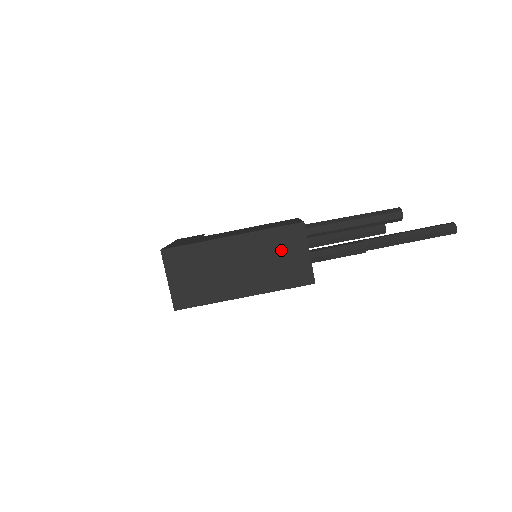
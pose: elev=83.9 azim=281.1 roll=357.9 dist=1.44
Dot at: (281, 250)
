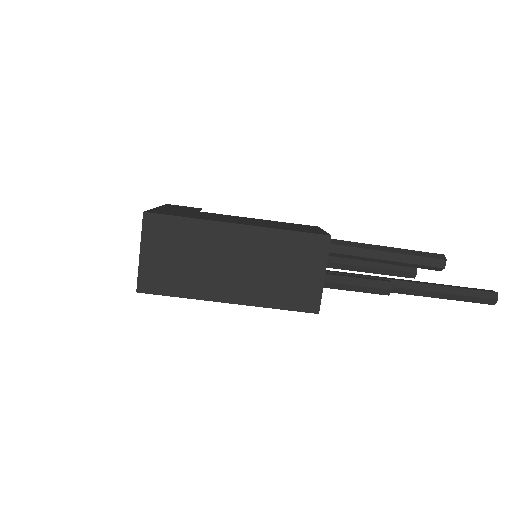
Dot at: (292, 261)
